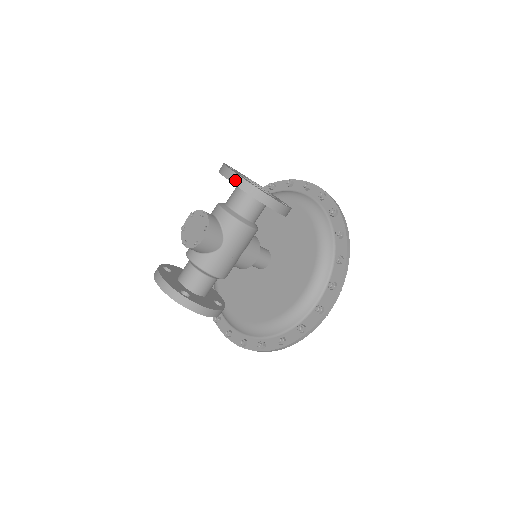
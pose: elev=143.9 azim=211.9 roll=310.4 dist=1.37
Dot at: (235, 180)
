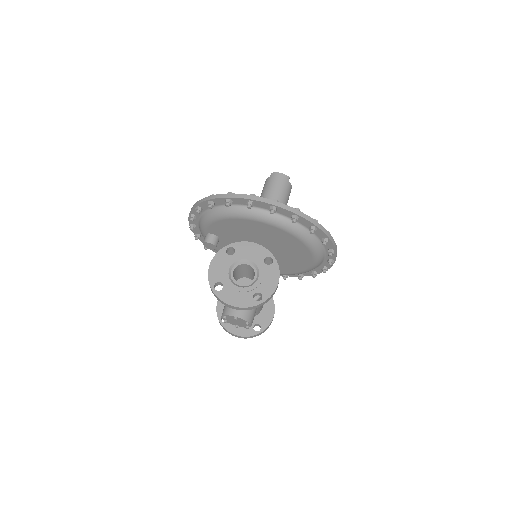
Dot at: occluded
